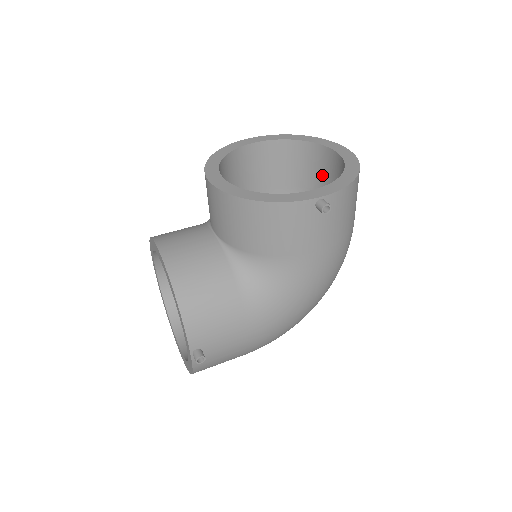
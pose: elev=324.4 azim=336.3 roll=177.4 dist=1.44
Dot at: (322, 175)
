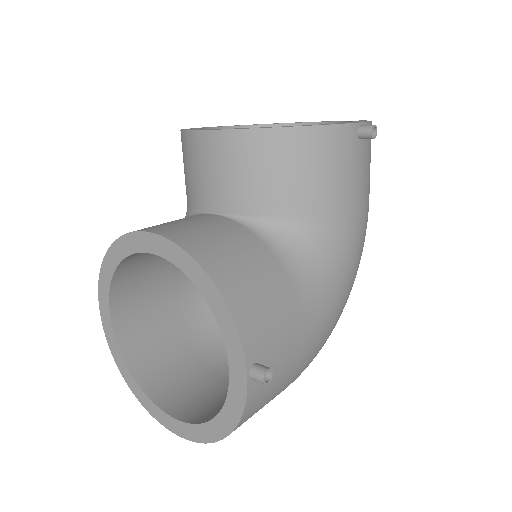
Dot at: occluded
